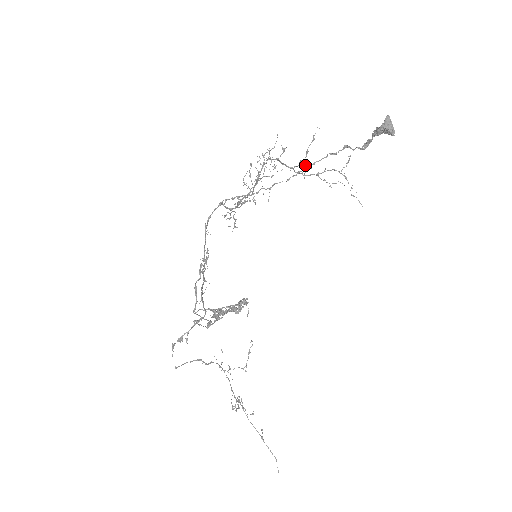
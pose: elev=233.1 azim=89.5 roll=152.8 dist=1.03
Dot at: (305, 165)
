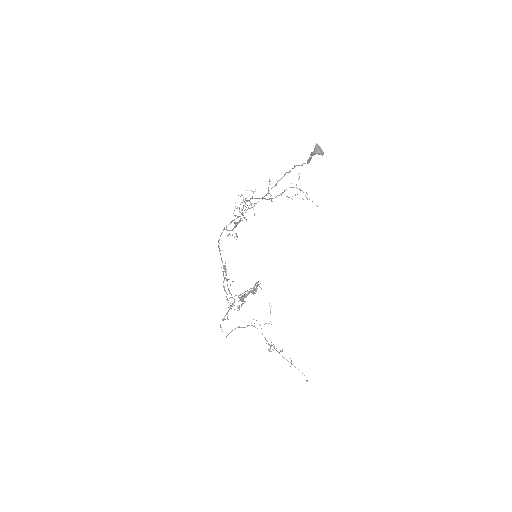
Dot at: occluded
